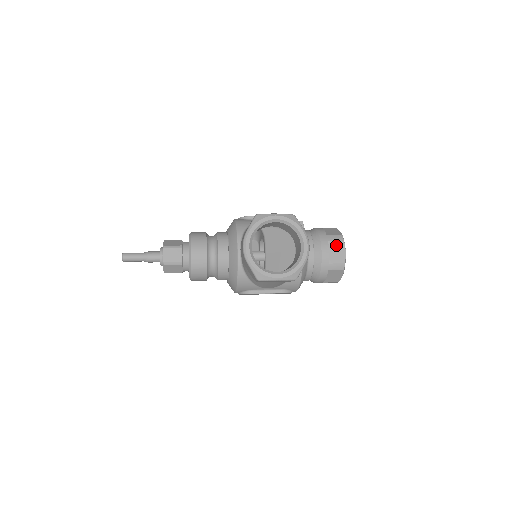
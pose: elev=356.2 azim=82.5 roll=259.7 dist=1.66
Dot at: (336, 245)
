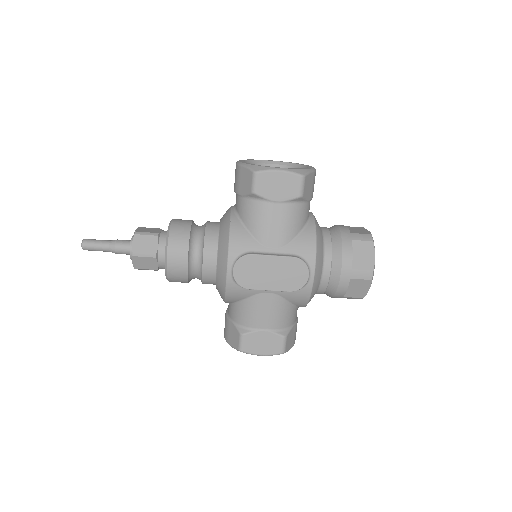
Dot at: (355, 228)
